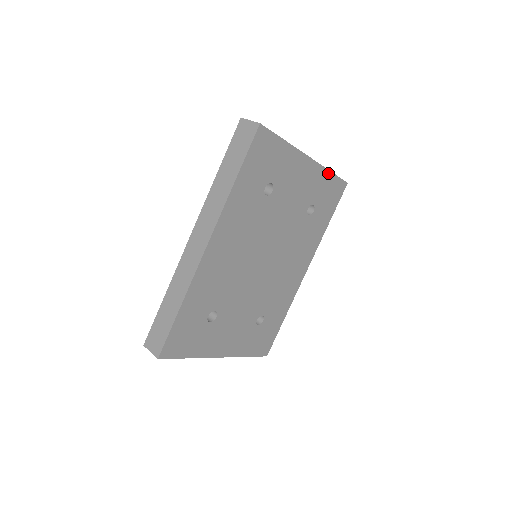
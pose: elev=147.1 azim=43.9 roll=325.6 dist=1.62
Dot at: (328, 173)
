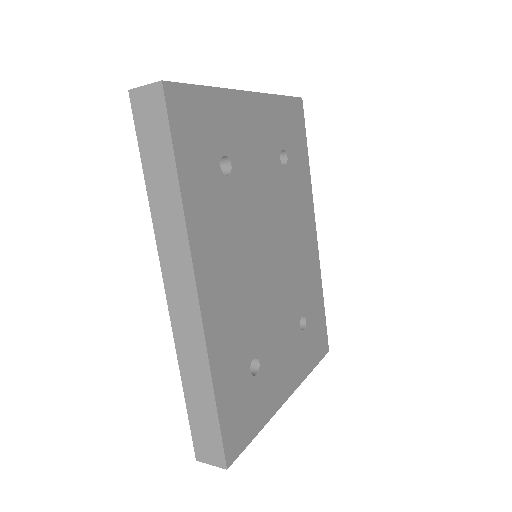
Dot at: (277, 99)
